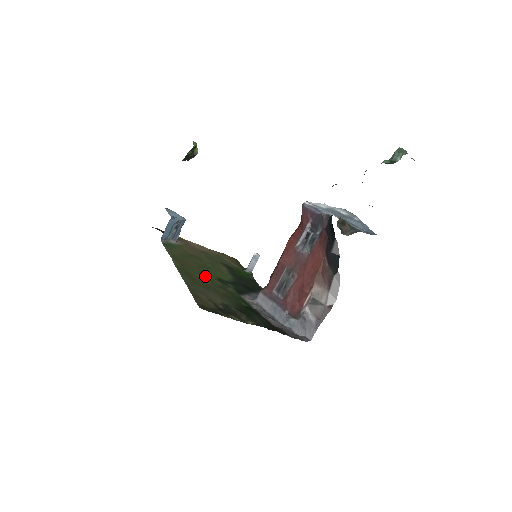
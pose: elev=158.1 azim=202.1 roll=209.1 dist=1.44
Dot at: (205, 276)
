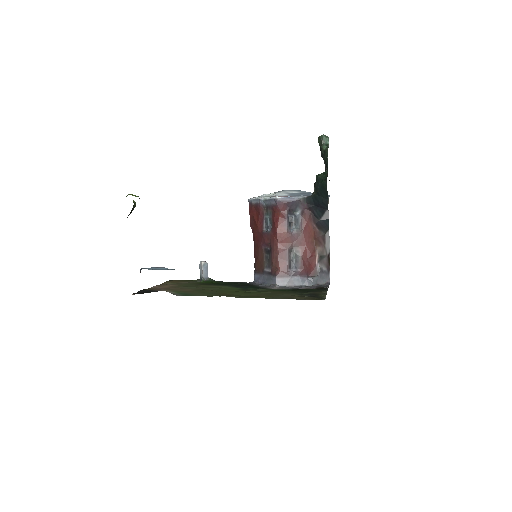
Dot at: (246, 293)
